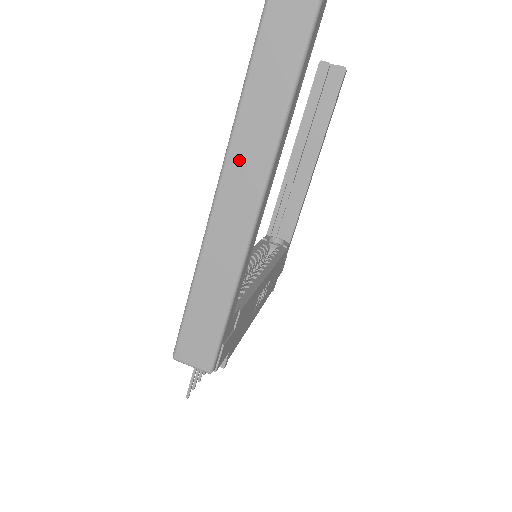
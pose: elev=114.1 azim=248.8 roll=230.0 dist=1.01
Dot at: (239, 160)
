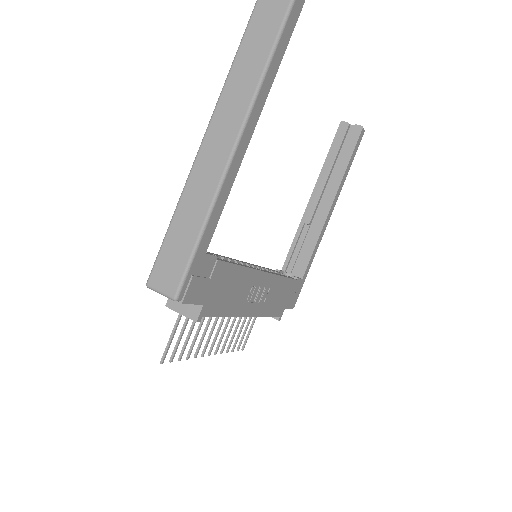
Dot at: (225, 108)
